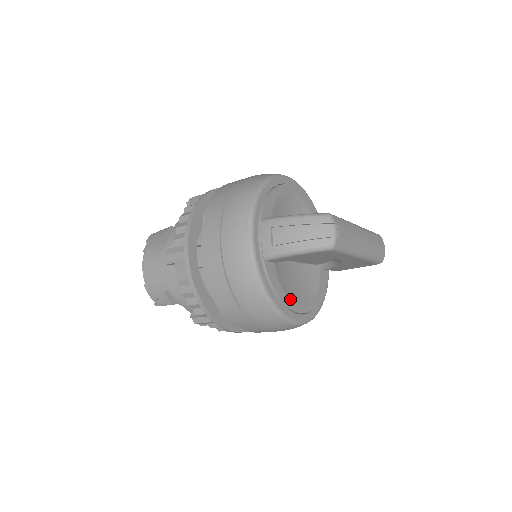
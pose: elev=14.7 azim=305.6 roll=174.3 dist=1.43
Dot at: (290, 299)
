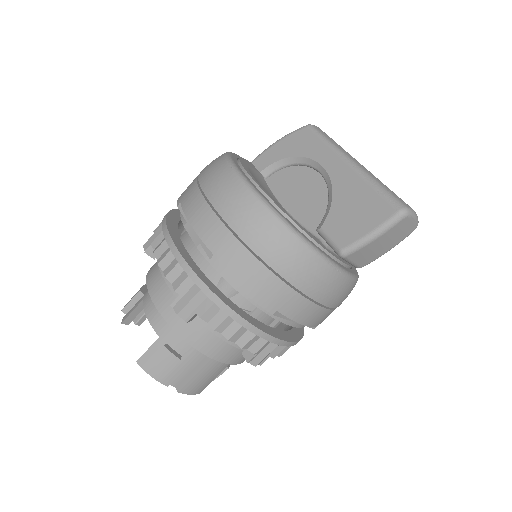
Dot at: (249, 171)
